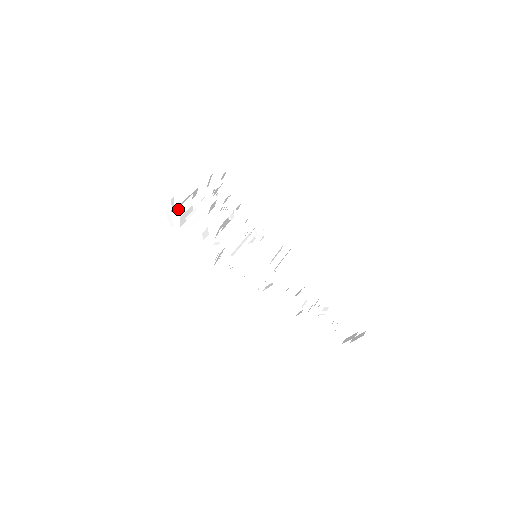
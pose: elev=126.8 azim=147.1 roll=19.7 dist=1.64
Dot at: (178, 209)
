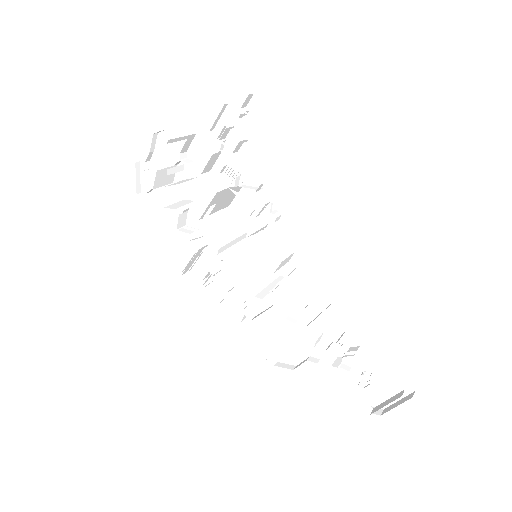
Dot at: (158, 157)
